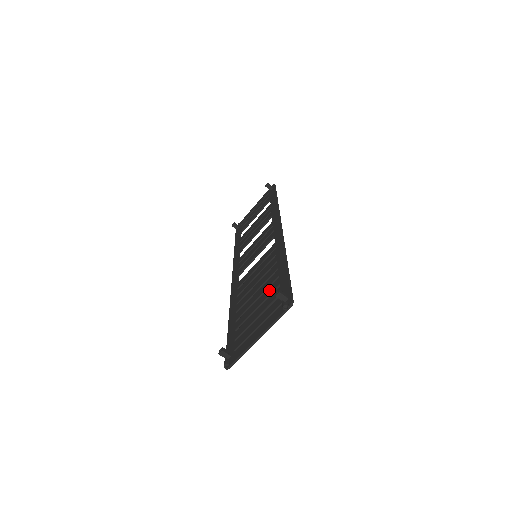
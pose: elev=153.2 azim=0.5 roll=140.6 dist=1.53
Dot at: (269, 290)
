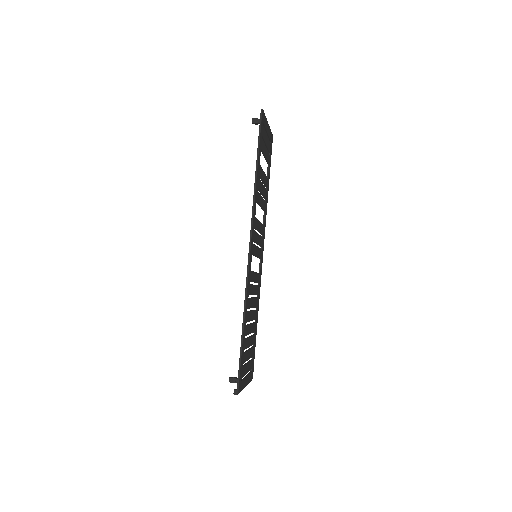
Dot at: occluded
